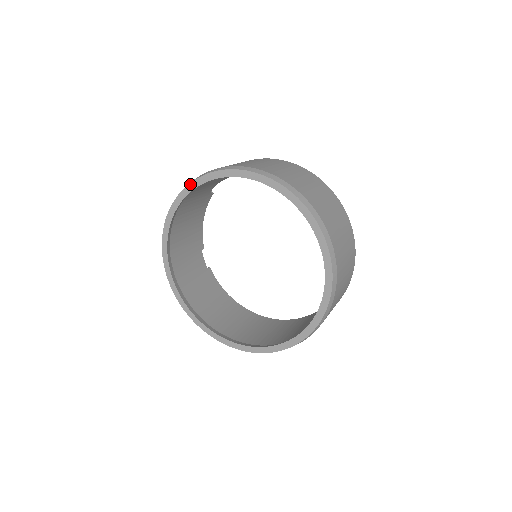
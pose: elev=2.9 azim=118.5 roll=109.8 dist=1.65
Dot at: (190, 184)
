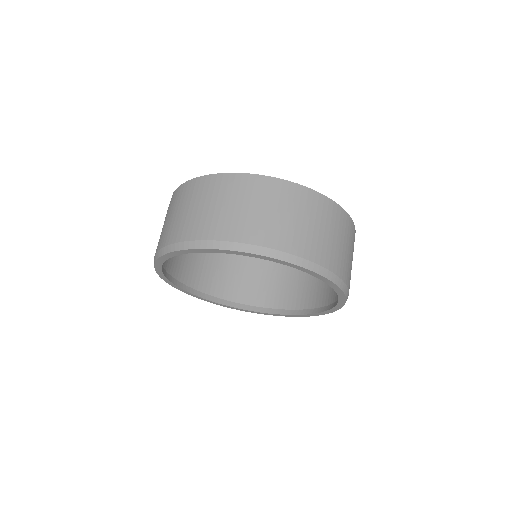
Dot at: (158, 259)
